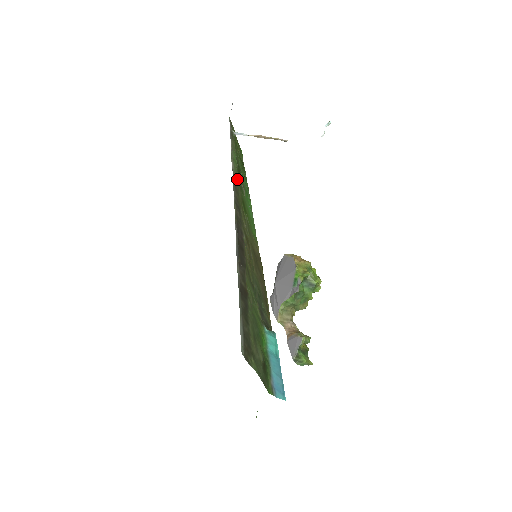
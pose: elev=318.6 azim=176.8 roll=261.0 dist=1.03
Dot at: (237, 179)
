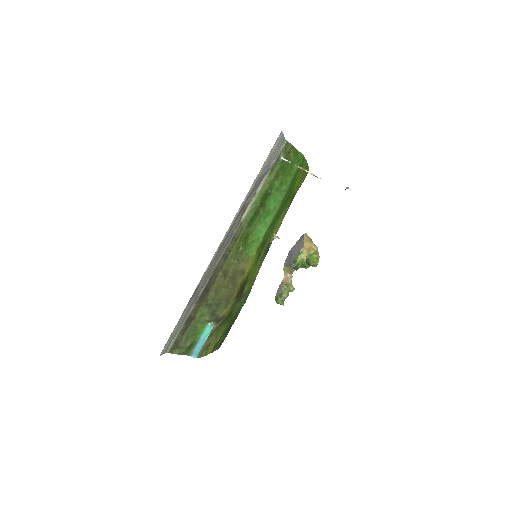
Dot at: (246, 223)
